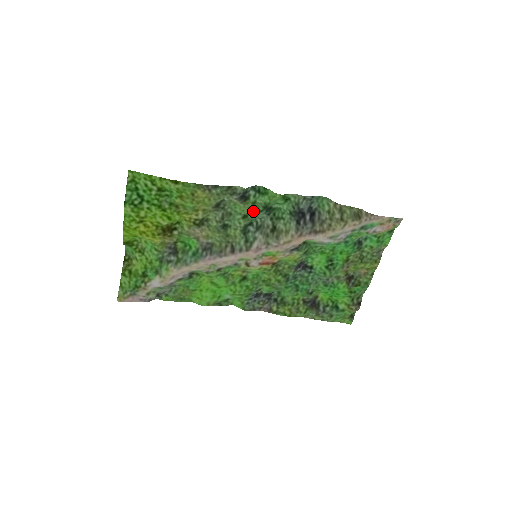
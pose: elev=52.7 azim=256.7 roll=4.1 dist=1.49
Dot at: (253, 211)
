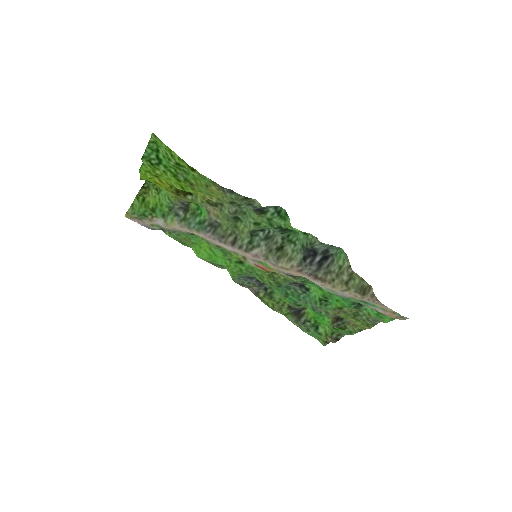
Dot at: (267, 224)
